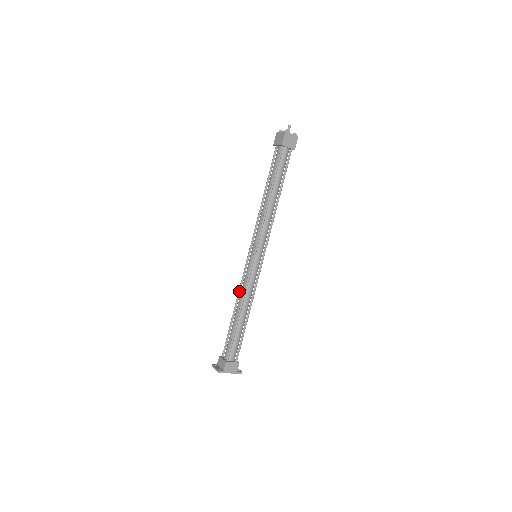
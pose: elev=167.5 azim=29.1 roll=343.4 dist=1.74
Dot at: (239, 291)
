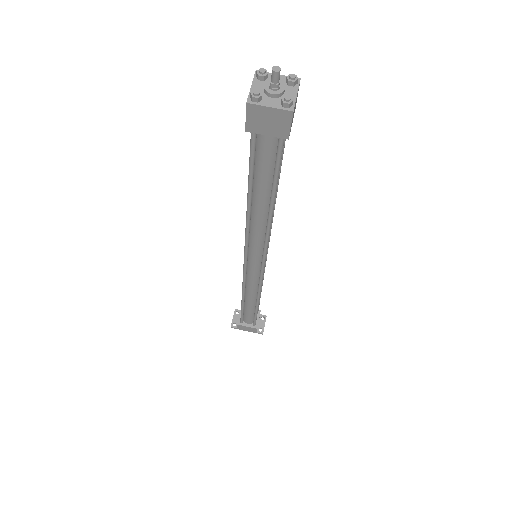
Dot at: occluded
